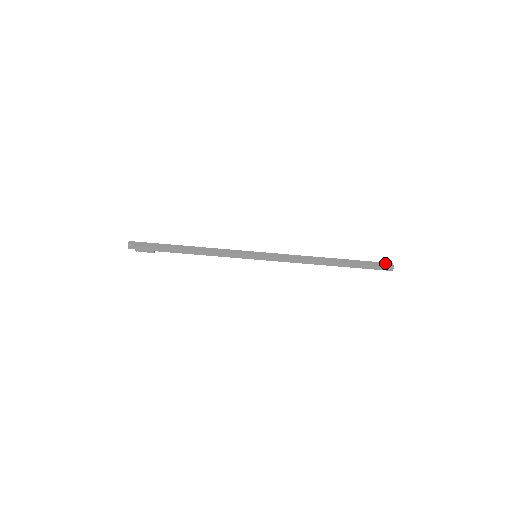
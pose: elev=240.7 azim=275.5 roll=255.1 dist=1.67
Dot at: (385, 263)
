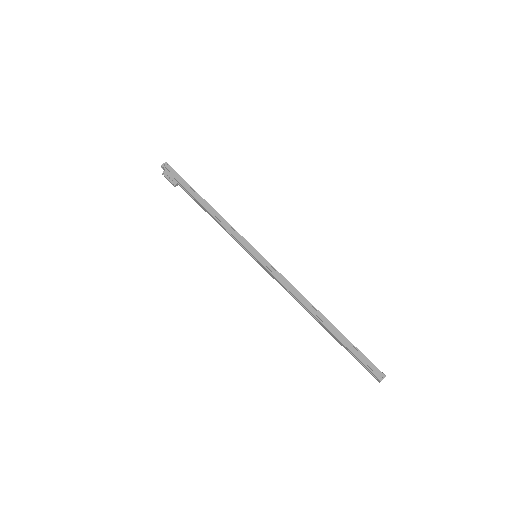
Dot at: (376, 369)
